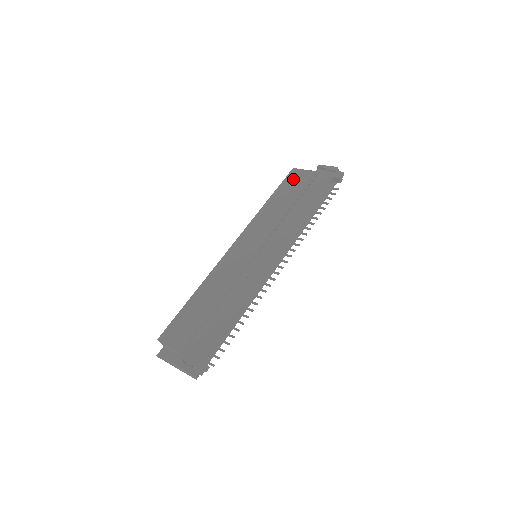
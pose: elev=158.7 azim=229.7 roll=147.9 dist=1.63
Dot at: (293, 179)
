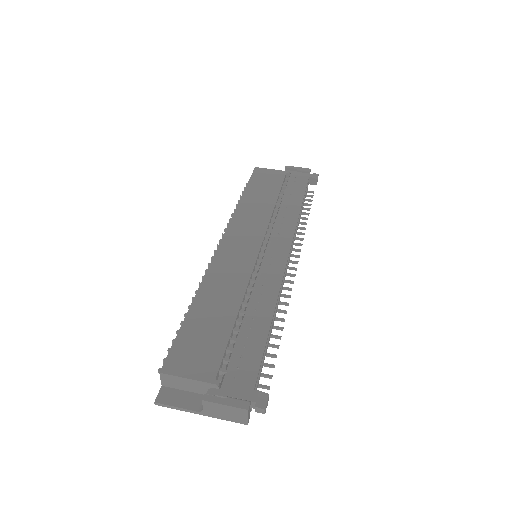
Dot at: (263, 177)
